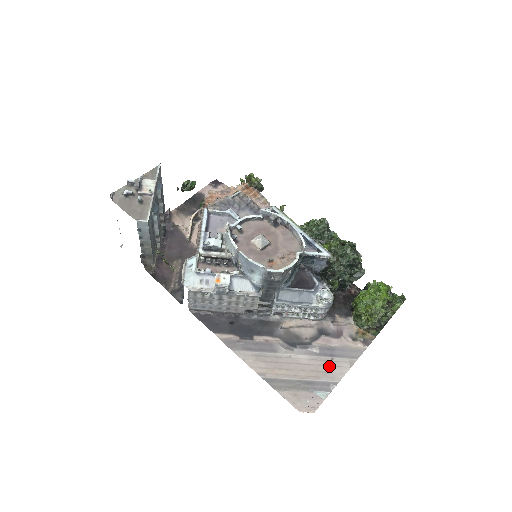
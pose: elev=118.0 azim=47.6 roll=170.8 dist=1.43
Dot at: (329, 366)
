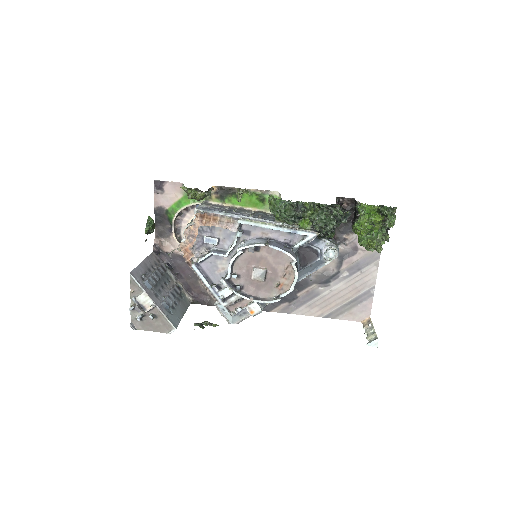
Dot at: (362, 279)
